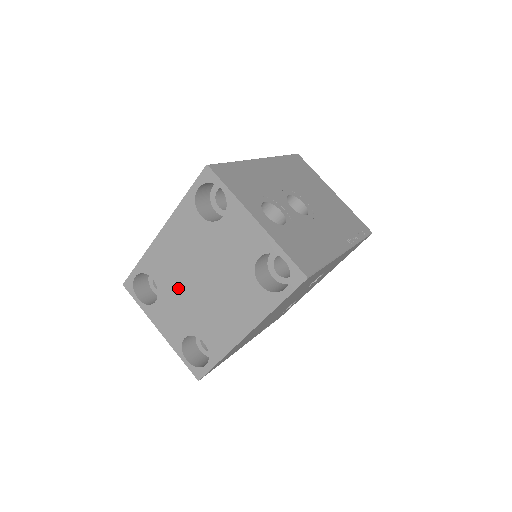
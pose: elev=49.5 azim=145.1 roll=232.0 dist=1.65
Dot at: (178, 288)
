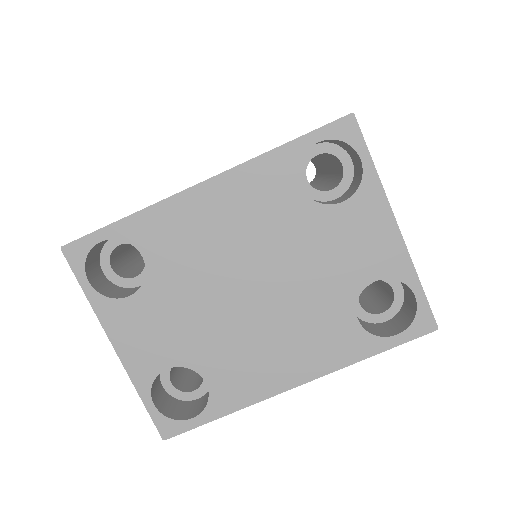
Dot at: (194, 286)
